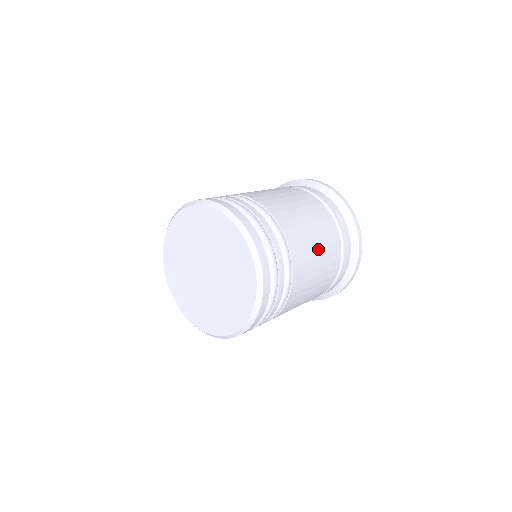
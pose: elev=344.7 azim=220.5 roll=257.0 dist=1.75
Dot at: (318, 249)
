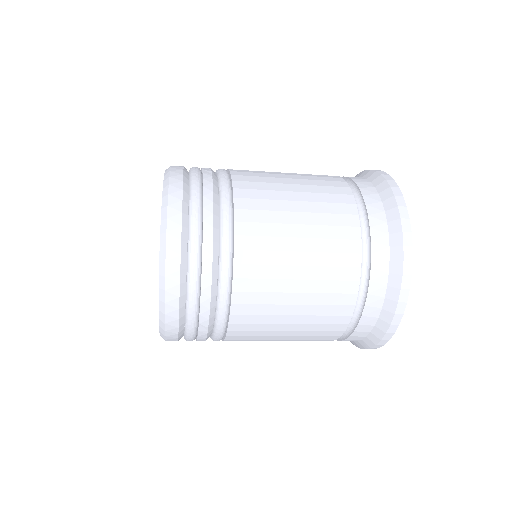
Dot at: (295, 192)
